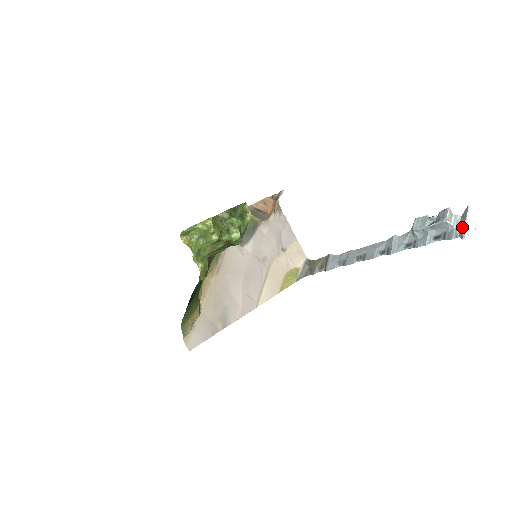
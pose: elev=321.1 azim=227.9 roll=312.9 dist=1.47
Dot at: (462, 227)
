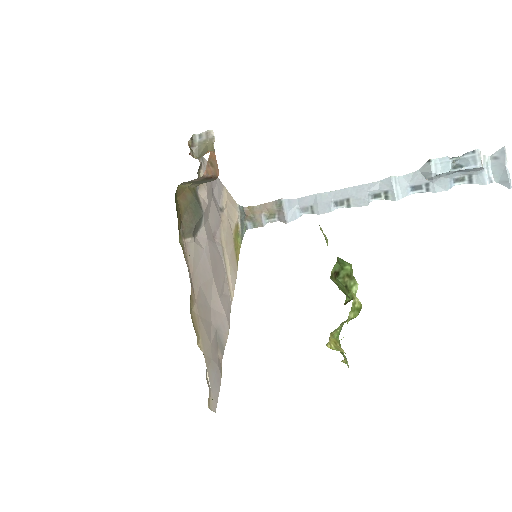
Dot at: (500, 172)
